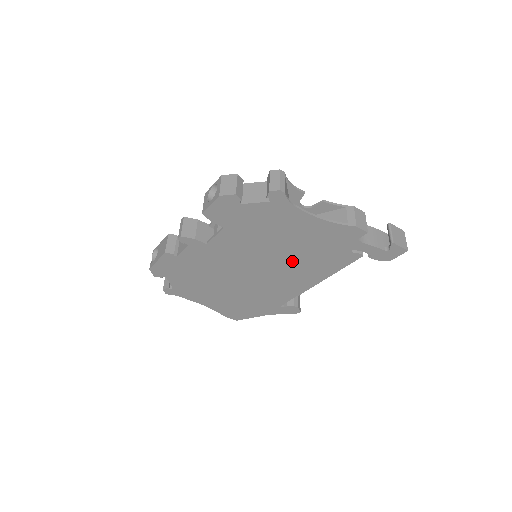
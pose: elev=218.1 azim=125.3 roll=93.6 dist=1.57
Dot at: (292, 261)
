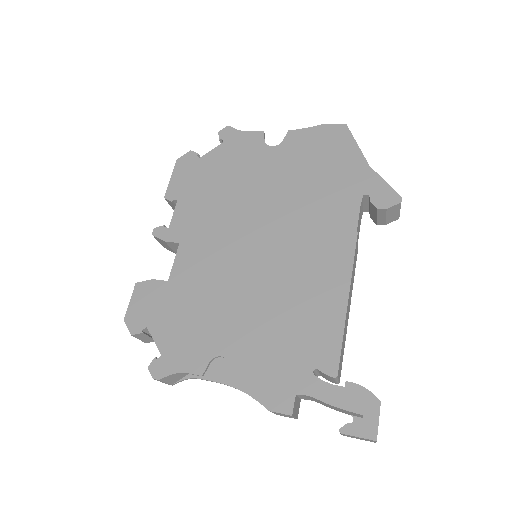
Dot at: occluded
